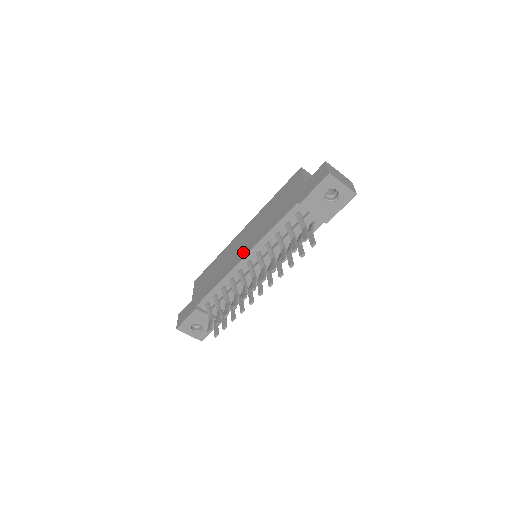
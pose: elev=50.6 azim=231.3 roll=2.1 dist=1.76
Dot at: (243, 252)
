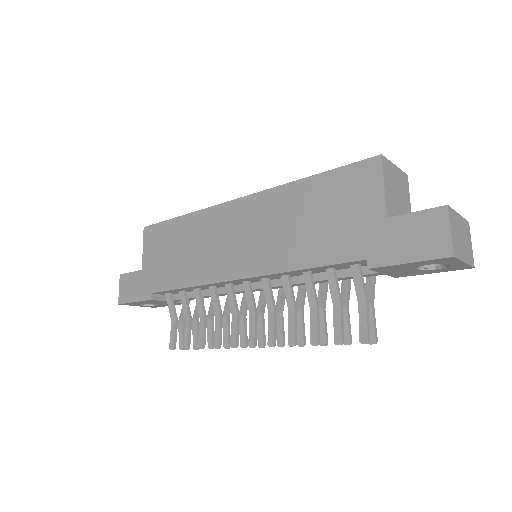
Dot at: (239, 265)
